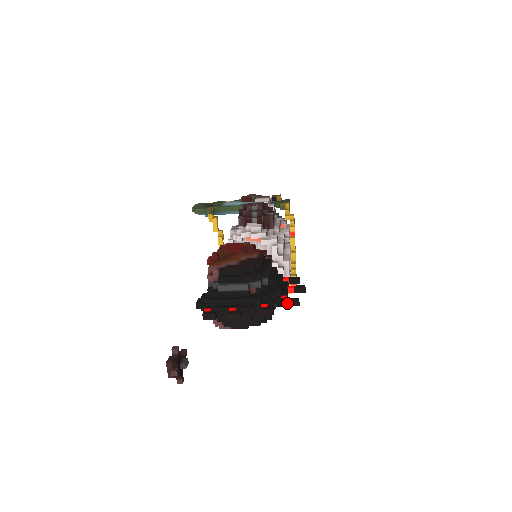
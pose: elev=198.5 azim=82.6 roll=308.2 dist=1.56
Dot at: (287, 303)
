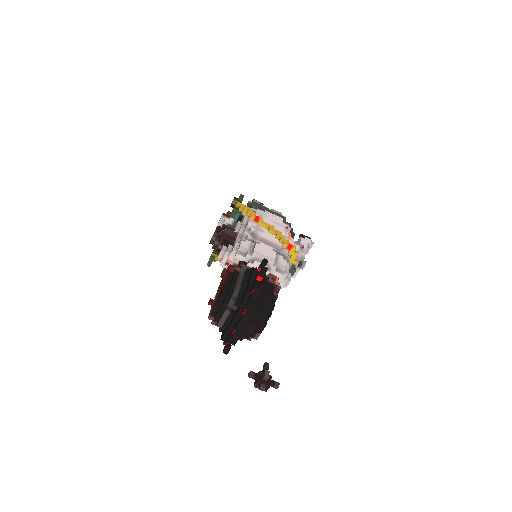
Dot at: (254, 296)
